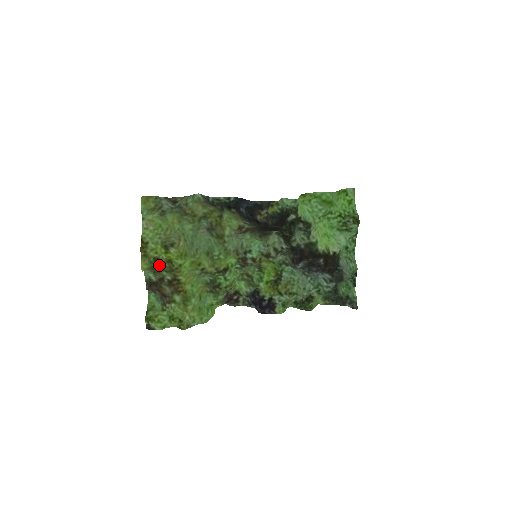
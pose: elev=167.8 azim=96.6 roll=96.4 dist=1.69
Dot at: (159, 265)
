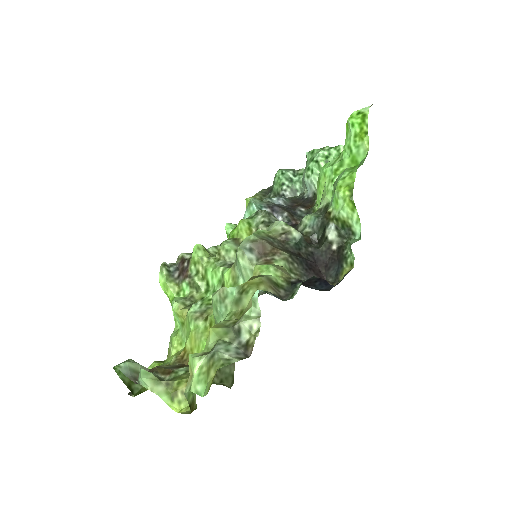
Dot at: (183, 380)
